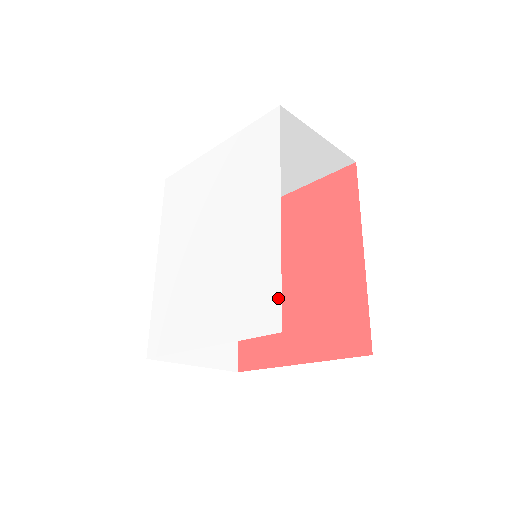
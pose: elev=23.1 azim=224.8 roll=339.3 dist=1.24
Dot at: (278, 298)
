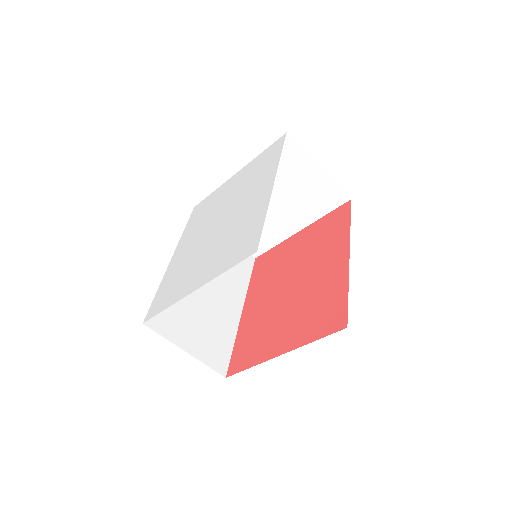
Dot at: (259, 233)
